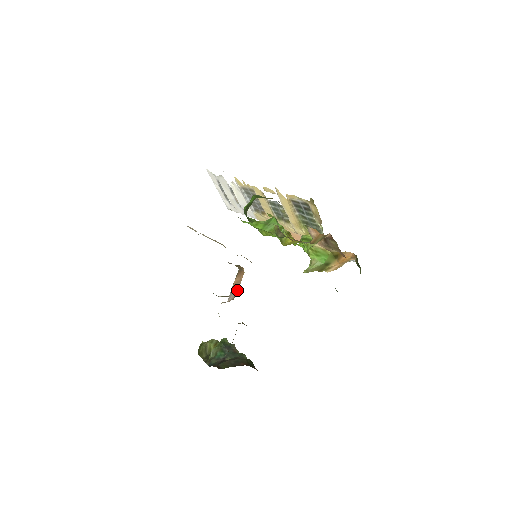
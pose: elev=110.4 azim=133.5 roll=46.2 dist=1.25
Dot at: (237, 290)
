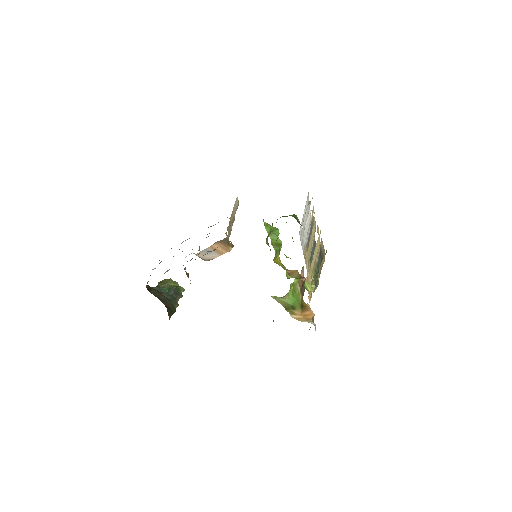
Dot at: (214, 257)
